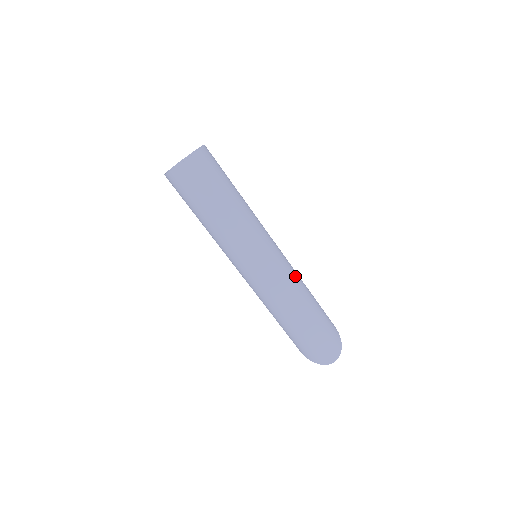
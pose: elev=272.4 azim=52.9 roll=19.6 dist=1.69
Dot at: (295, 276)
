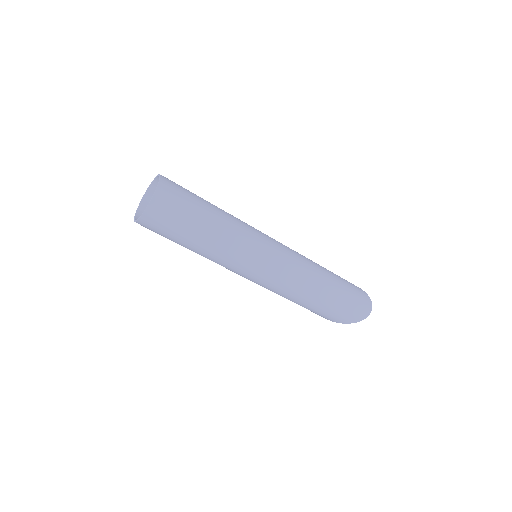
Dot at: (298, 253)
